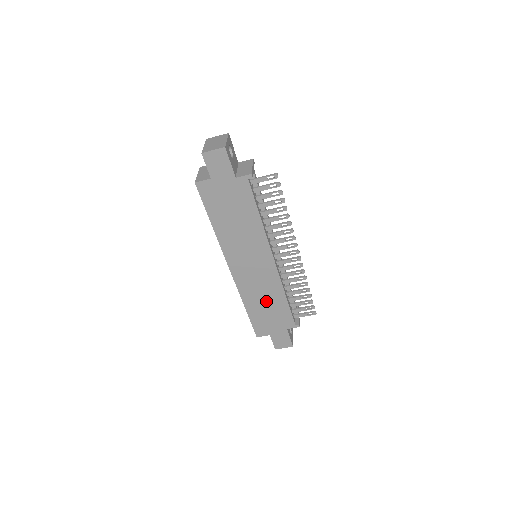
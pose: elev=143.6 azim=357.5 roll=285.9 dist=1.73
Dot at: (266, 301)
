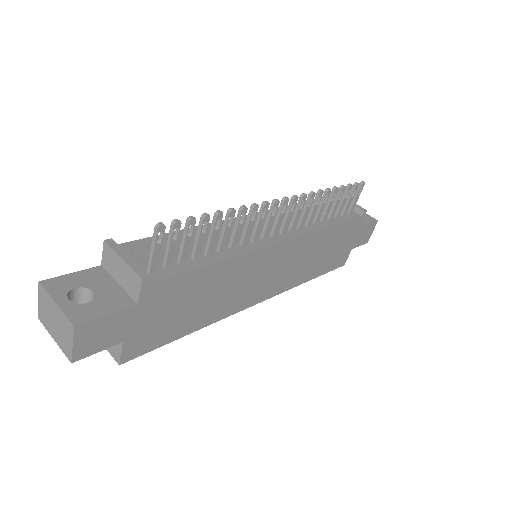
Dot at: (318, 254)
